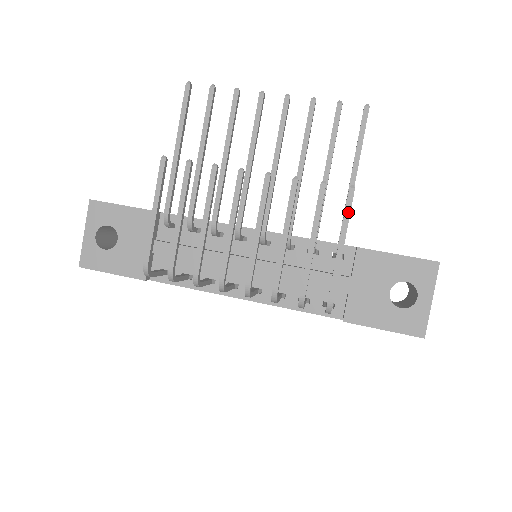
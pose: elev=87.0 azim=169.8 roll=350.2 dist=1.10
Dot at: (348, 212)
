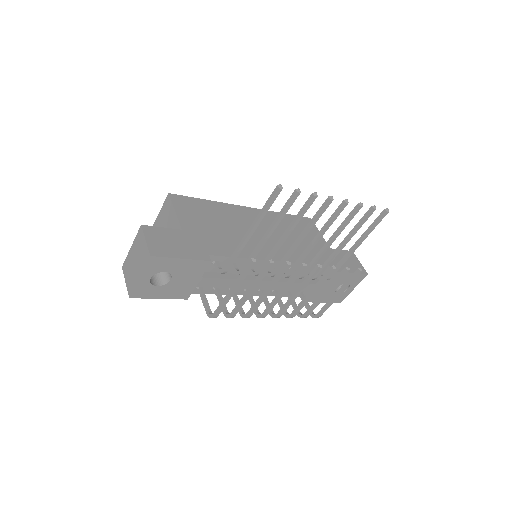
Dot at: (352, 281)
